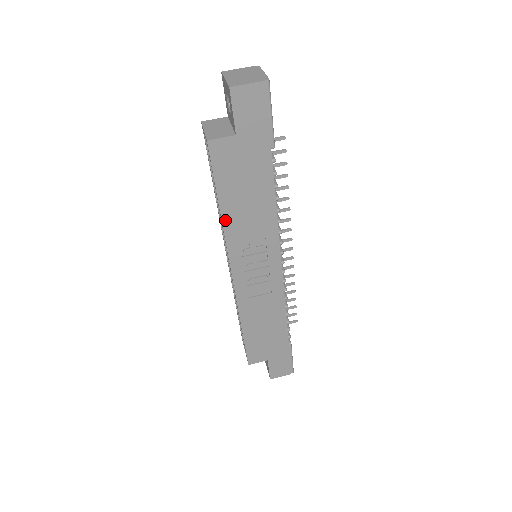
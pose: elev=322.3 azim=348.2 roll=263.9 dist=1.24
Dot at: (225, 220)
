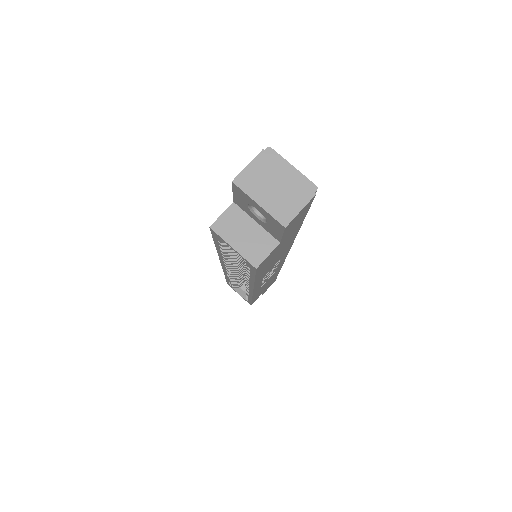
Dot at: (256, 281)
